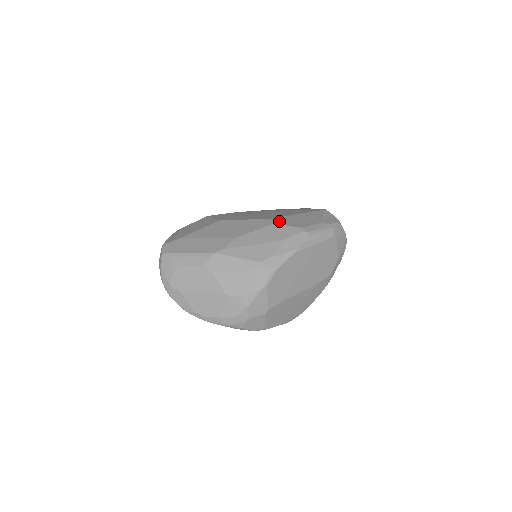
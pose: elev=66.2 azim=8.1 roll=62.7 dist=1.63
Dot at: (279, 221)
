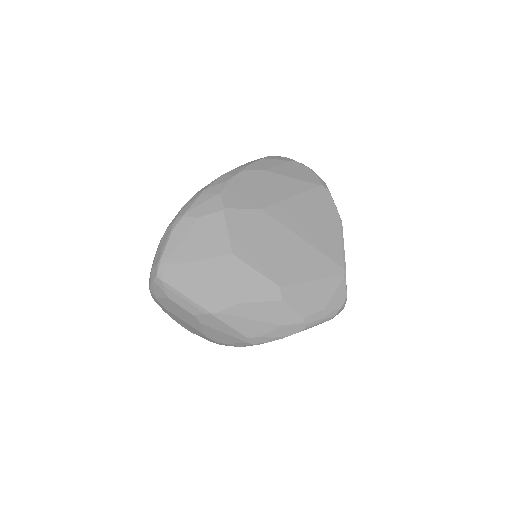
Dot at: (289, 296)
